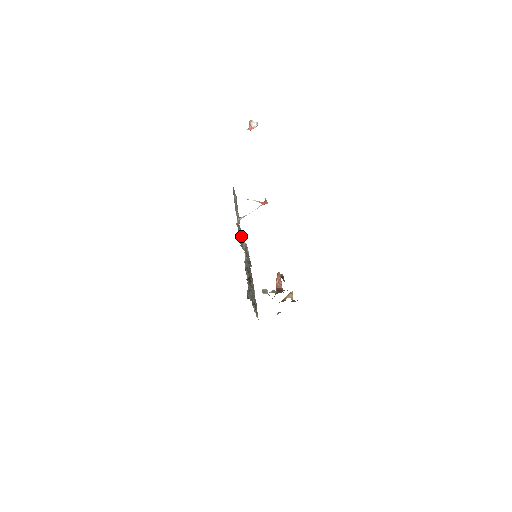
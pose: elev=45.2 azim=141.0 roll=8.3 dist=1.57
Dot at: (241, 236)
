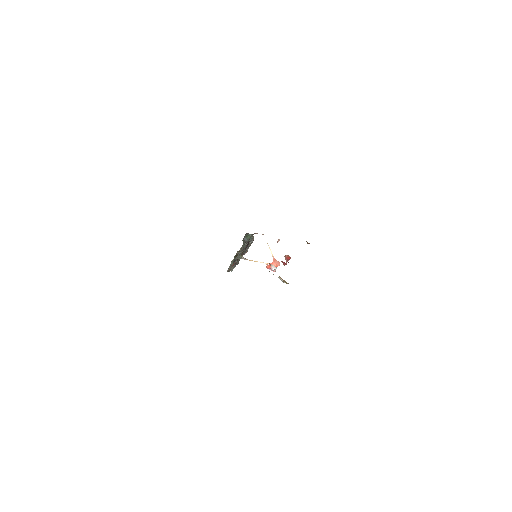
Dot at: occluded
